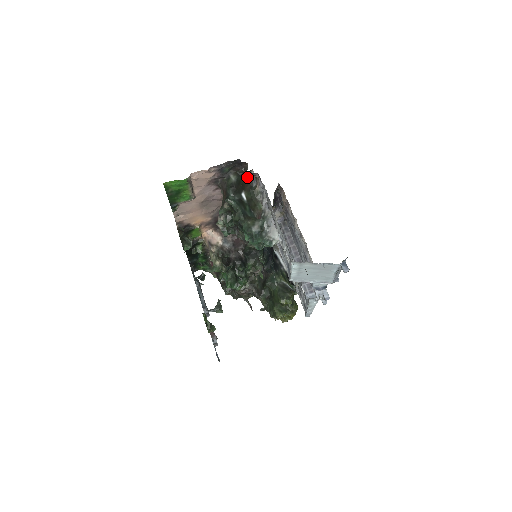
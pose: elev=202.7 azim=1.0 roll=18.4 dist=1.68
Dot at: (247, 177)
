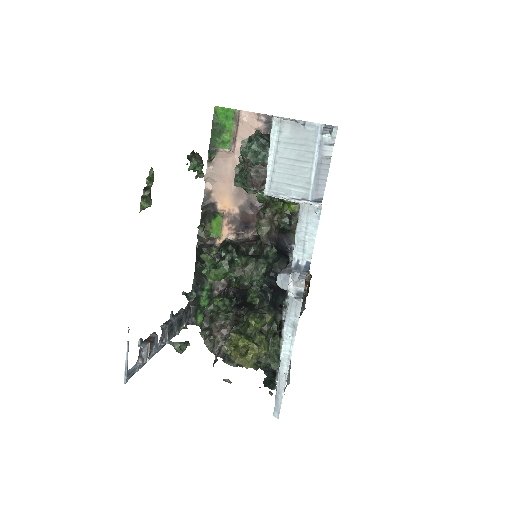
Dot at: occluded
